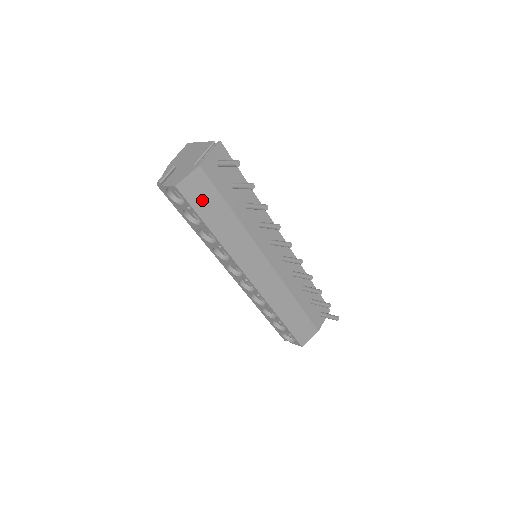
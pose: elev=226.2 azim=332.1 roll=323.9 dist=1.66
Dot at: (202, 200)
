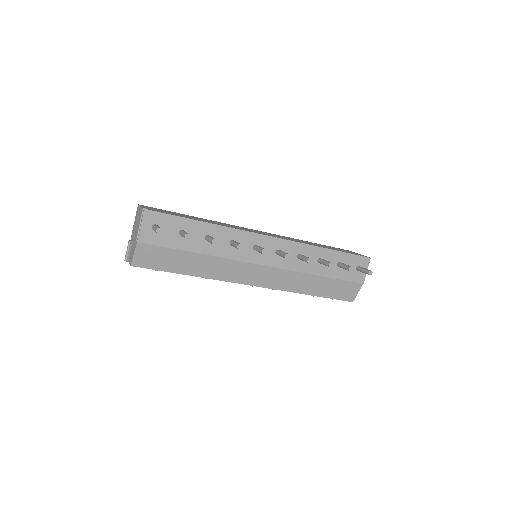
Dot at: (161, 261)
